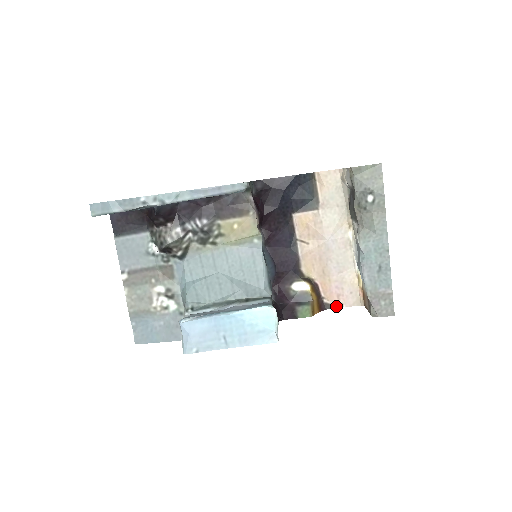
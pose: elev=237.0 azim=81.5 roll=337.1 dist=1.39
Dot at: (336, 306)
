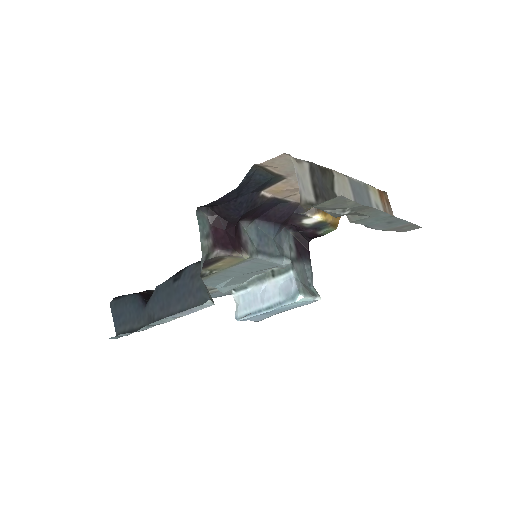
Dot at: occluded
